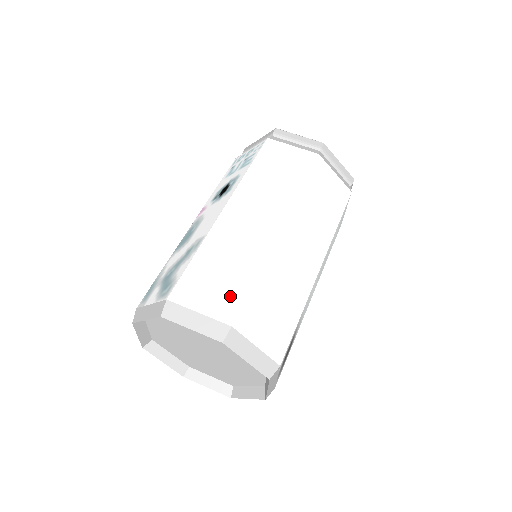
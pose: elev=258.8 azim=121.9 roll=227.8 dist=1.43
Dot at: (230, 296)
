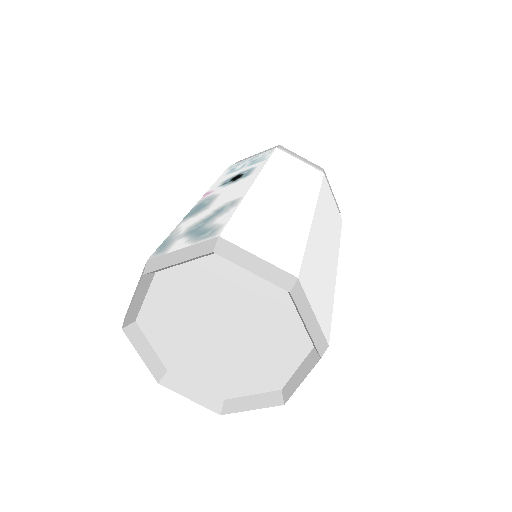
Dot at: (287, 251)
